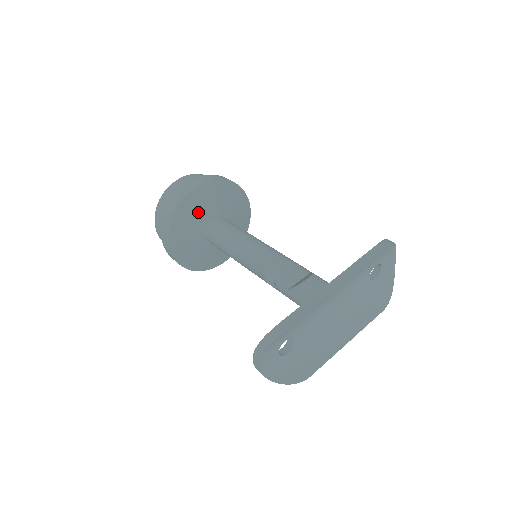
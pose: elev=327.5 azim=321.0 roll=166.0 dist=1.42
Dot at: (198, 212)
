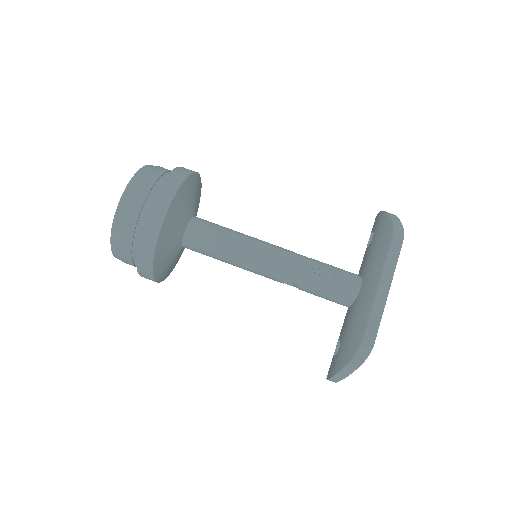
Dot at: (174, 230)
